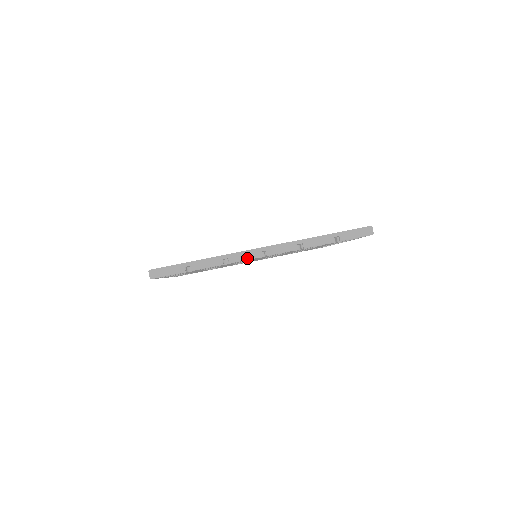
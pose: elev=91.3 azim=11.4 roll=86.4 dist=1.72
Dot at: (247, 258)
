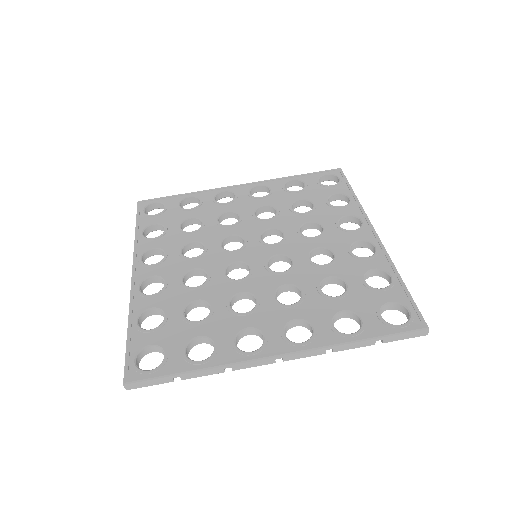
Dot at: occluded
